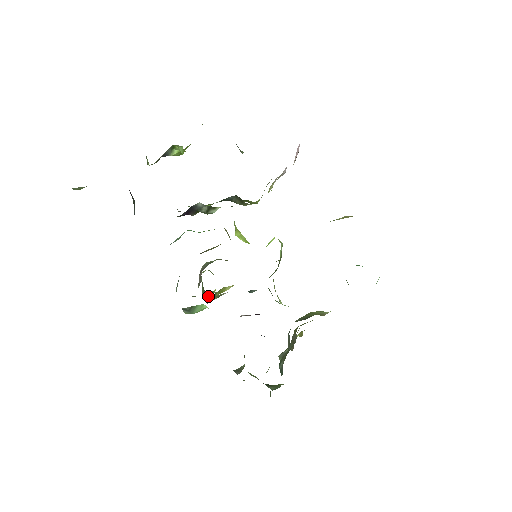
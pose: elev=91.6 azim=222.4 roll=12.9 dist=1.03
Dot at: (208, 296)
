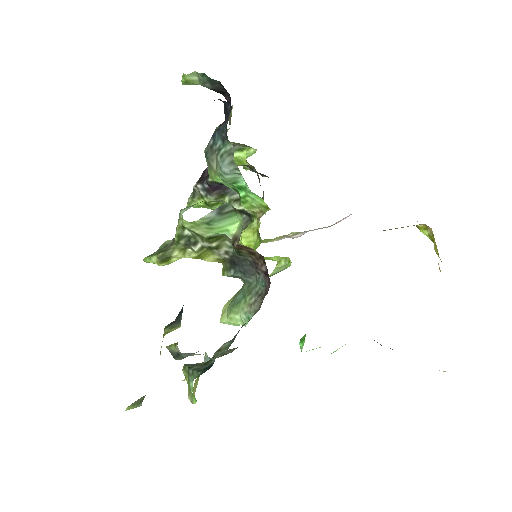
Dot at: (161, 260)
